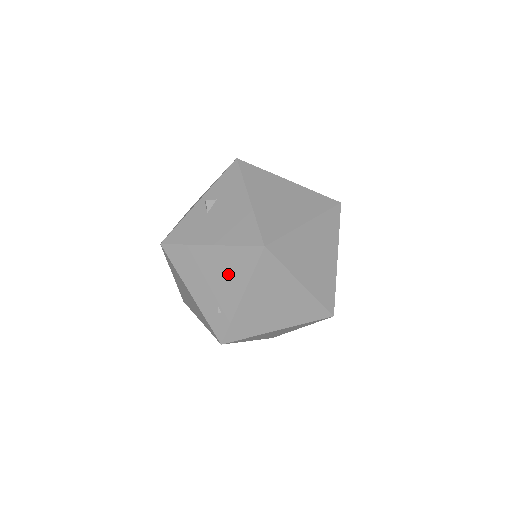
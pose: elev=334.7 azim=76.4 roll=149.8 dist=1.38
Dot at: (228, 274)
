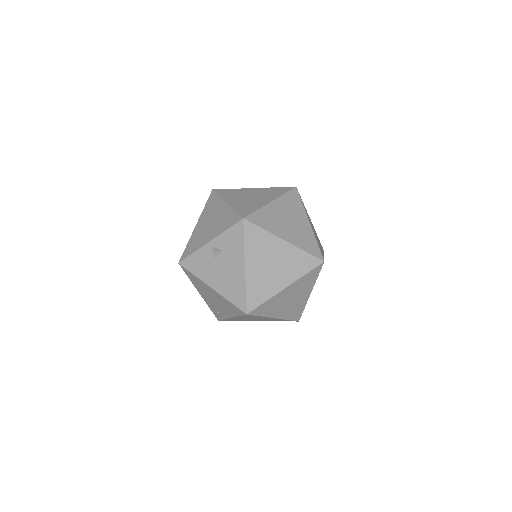
Dot at: (223, 305)
